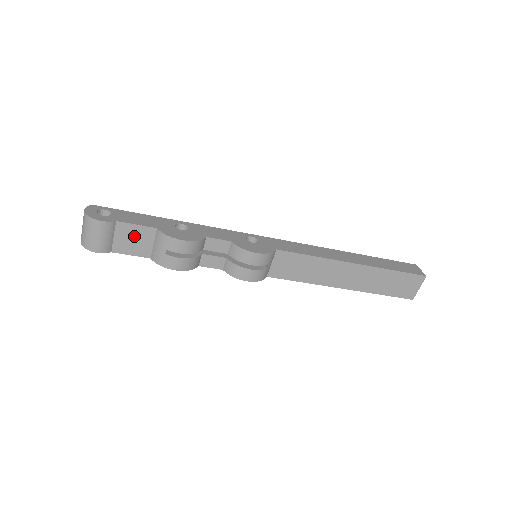
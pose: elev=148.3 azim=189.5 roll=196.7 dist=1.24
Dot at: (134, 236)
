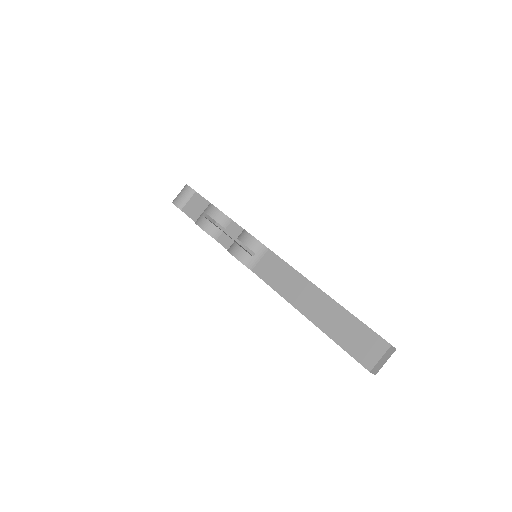
Dot at: (198, 204)
